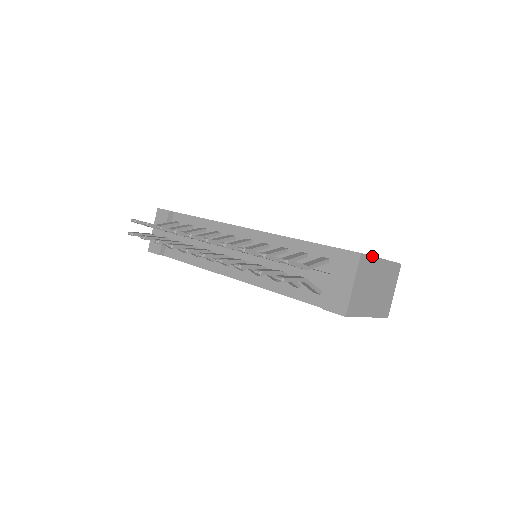
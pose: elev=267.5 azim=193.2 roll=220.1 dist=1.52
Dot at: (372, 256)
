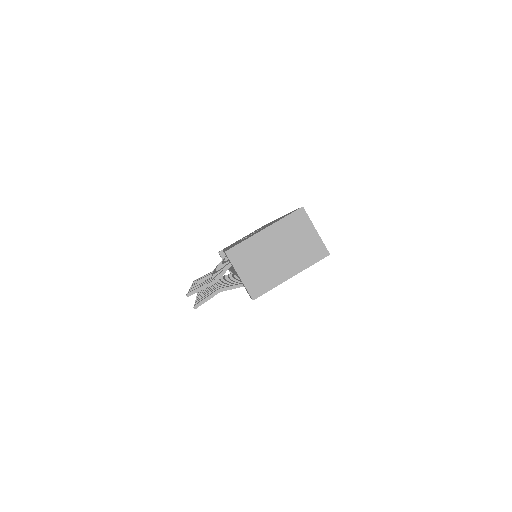
Dot at: (244, 241)
